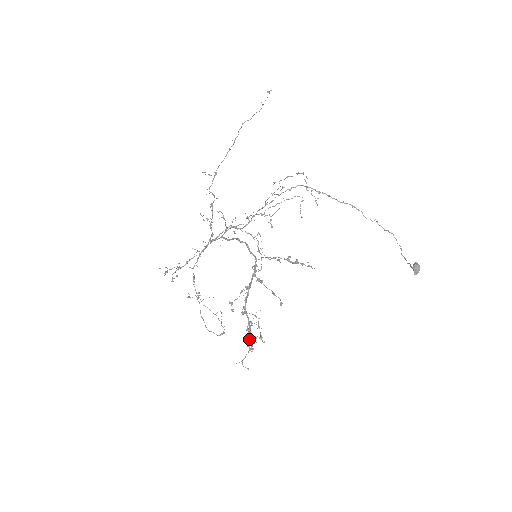
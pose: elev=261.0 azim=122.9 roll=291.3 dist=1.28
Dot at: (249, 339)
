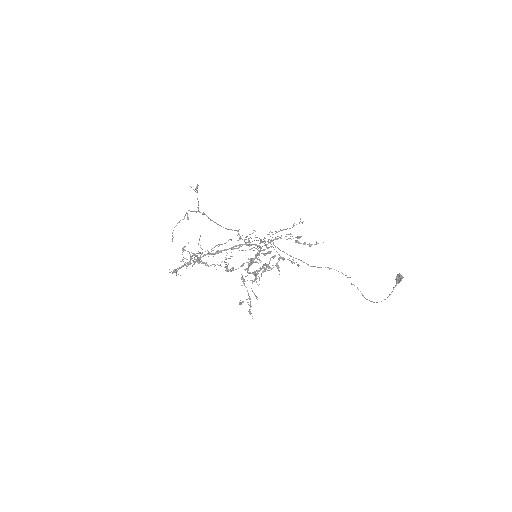
Dot at: (262, 267)
